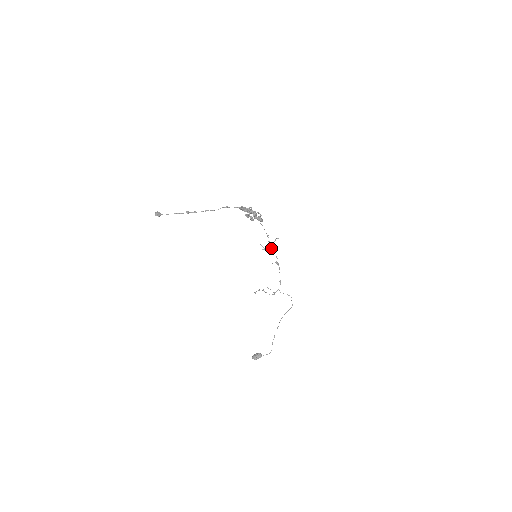
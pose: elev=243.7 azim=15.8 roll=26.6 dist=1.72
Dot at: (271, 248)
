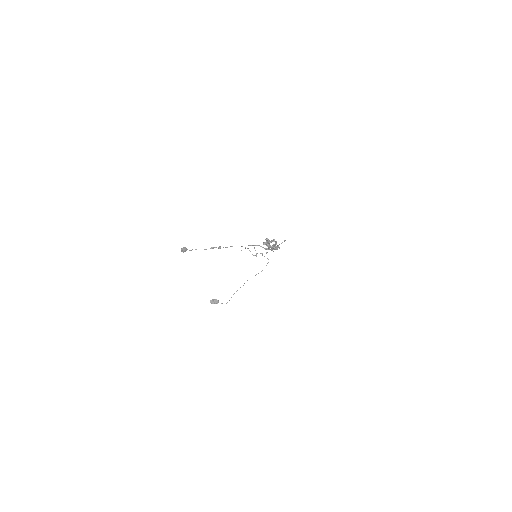
Dot at: occluded
